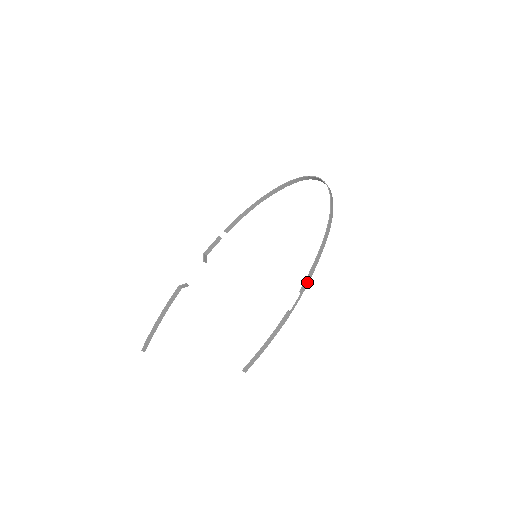
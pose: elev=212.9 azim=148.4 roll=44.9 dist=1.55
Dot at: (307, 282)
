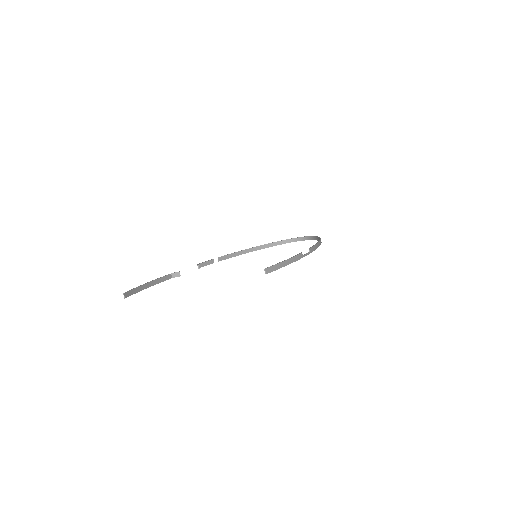
Dot at: (313, 250)
